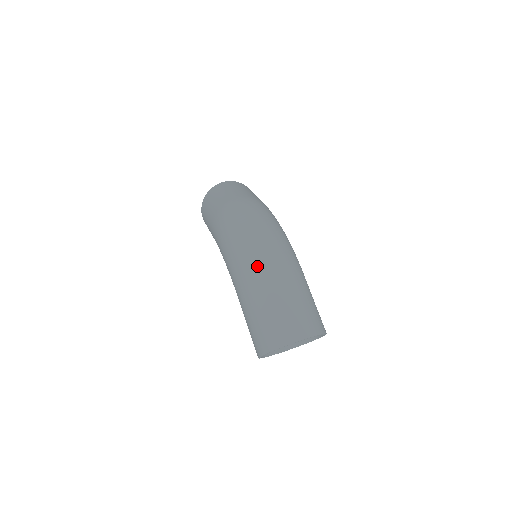
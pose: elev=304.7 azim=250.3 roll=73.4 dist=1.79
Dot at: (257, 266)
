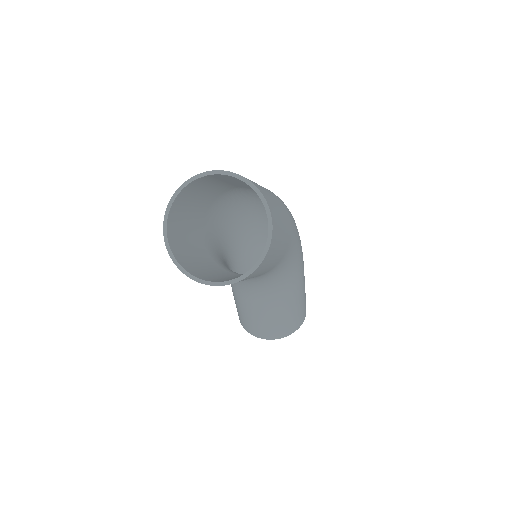
Dot at: occluded
